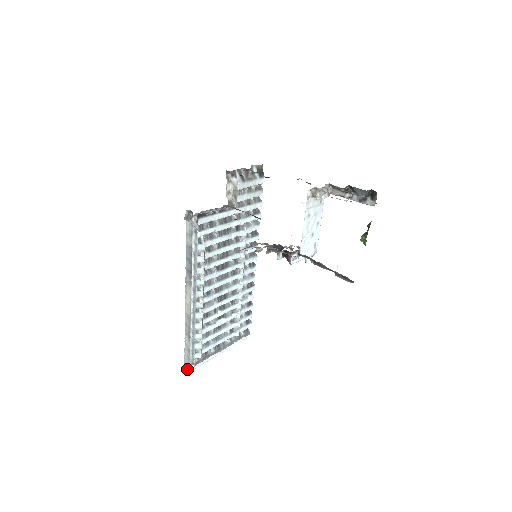
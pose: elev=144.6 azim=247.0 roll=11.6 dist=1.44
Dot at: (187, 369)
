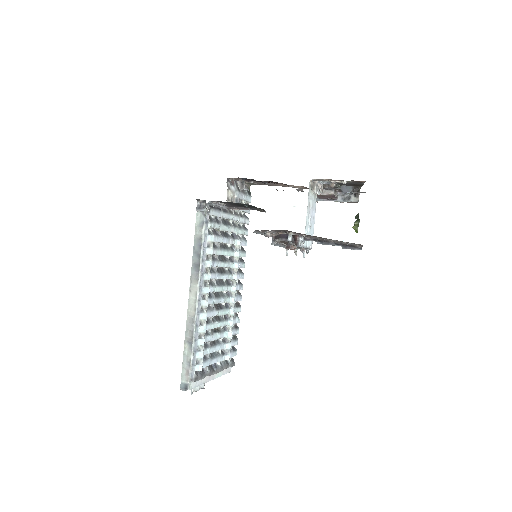
Dot at: (184, 388)
